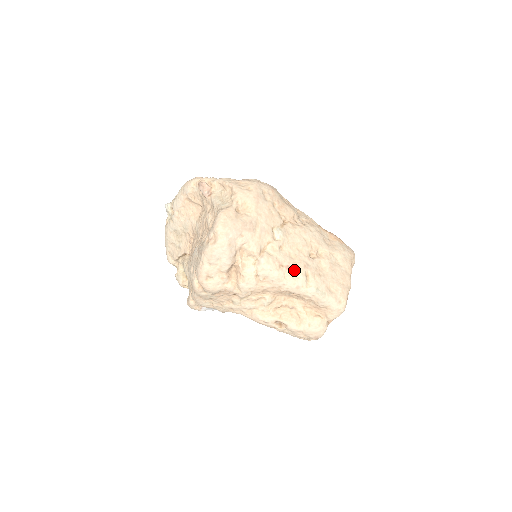
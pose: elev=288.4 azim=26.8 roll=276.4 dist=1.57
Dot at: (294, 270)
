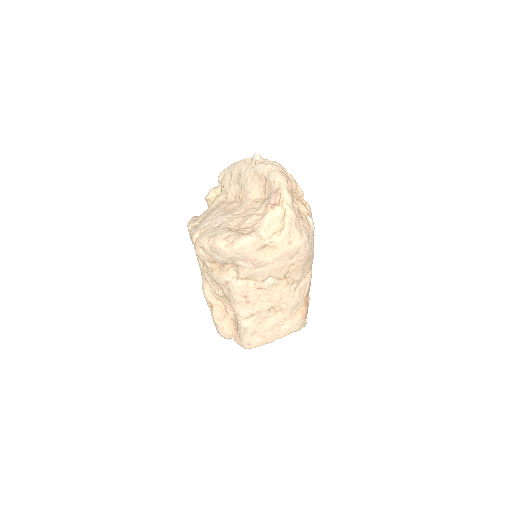
Dot at: (249, 307)
